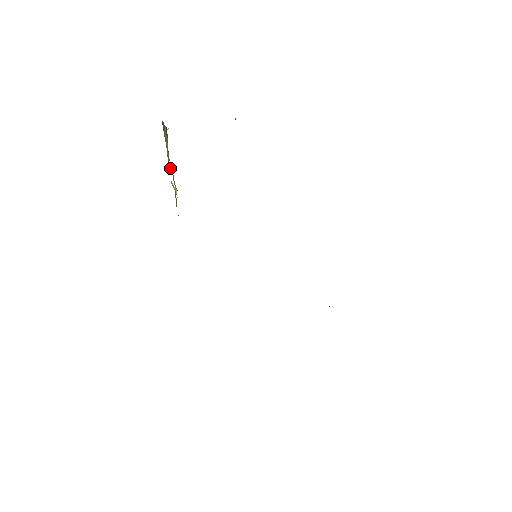
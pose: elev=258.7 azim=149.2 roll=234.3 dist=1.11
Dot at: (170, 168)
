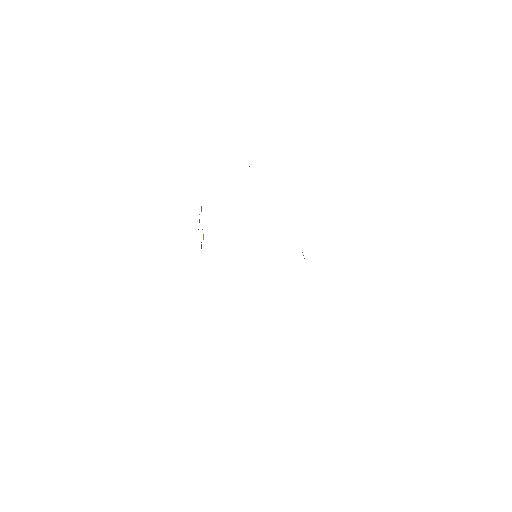
Dot at: occluded
